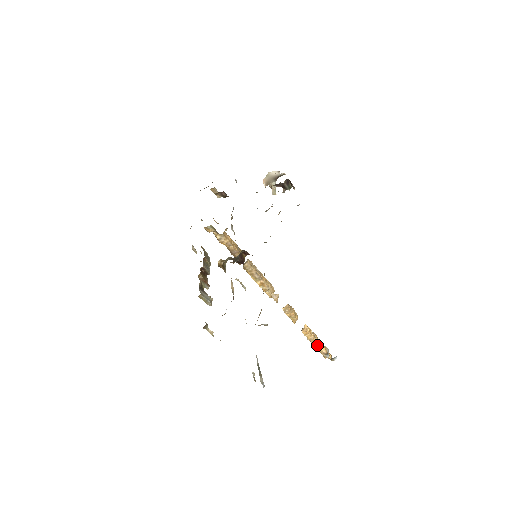
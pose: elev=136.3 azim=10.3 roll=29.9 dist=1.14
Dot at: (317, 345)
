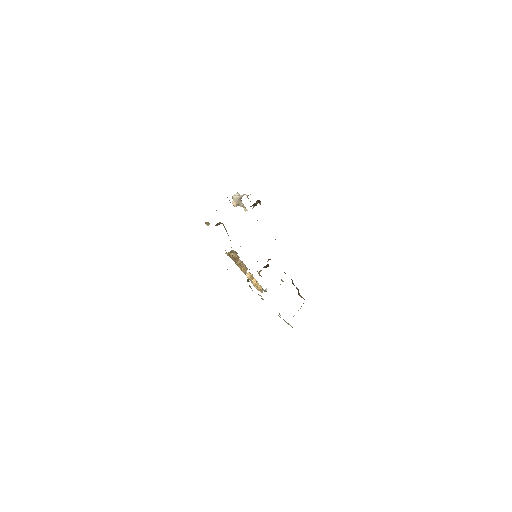
Dot at: (258, 287)
